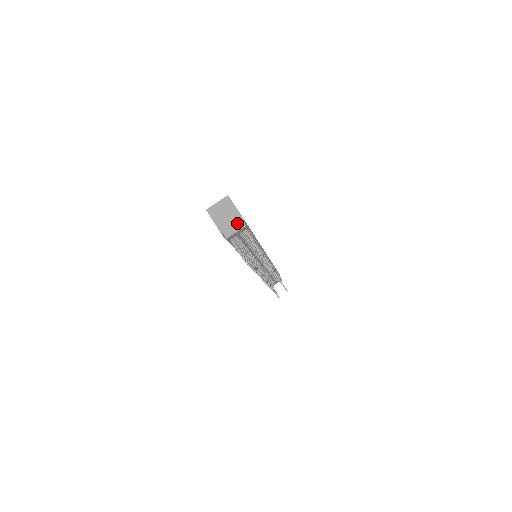
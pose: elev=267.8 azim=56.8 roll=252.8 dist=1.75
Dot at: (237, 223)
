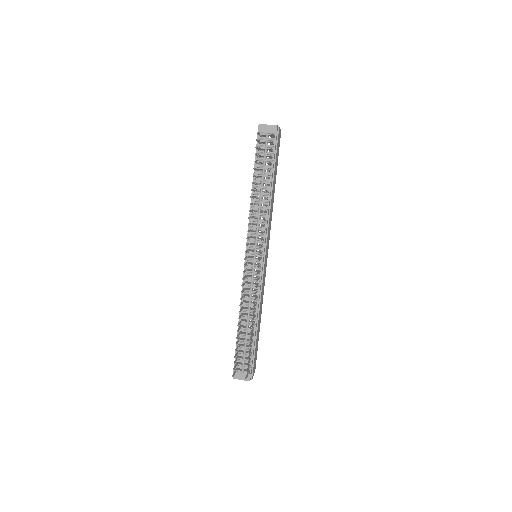
Dot at: occluded
